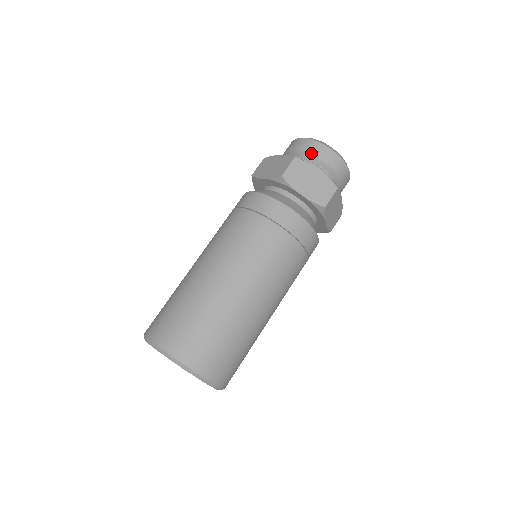
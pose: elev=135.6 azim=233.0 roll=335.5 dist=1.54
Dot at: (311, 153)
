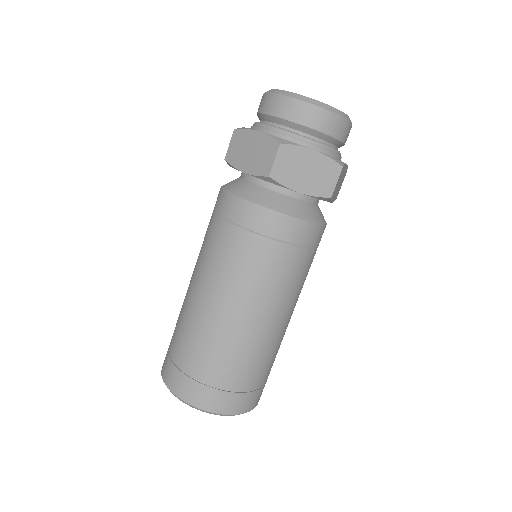
Dot at: (299, 123)
